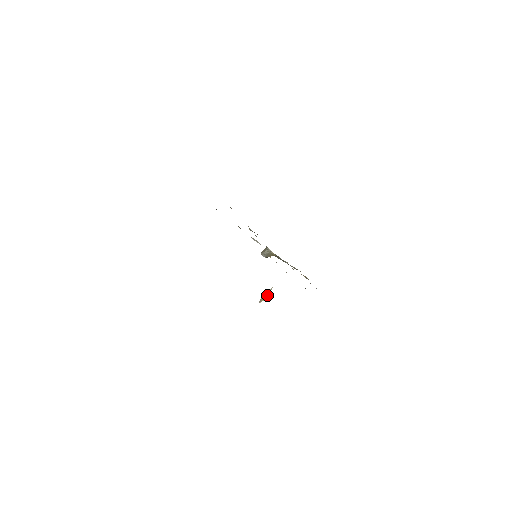
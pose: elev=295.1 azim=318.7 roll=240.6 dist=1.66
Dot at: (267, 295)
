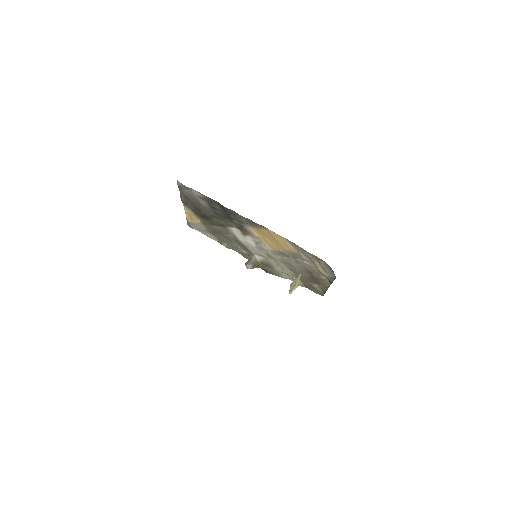
Dot at: (298, 282)
